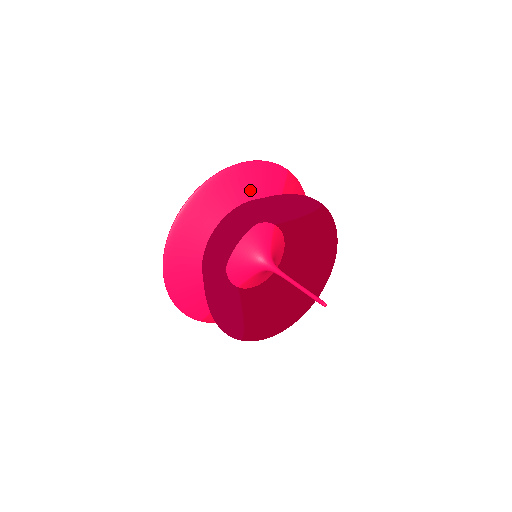
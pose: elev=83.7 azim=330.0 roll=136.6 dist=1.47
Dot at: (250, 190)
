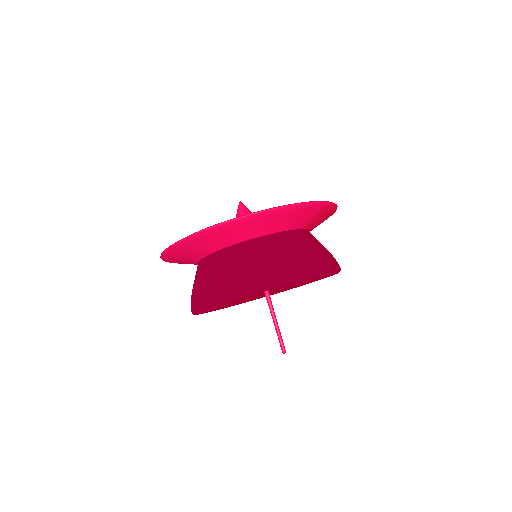
Dot at: (273, 227)
